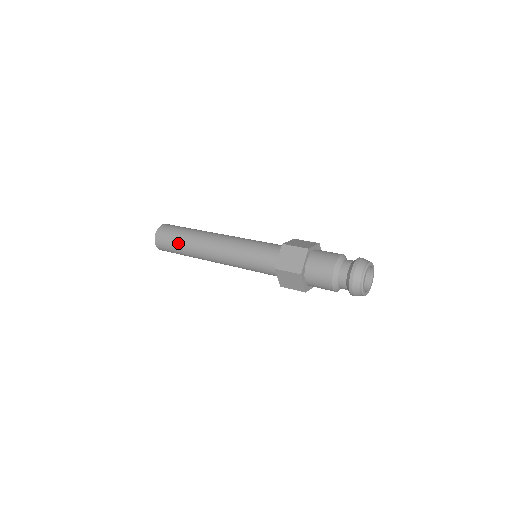
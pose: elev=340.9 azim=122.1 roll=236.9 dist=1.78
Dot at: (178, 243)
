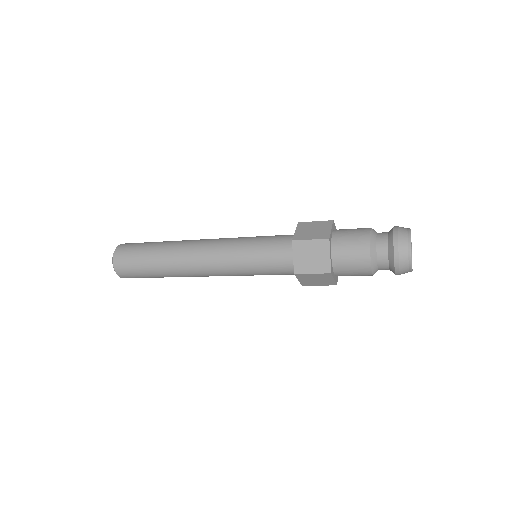
Dot at: (149, 269)
